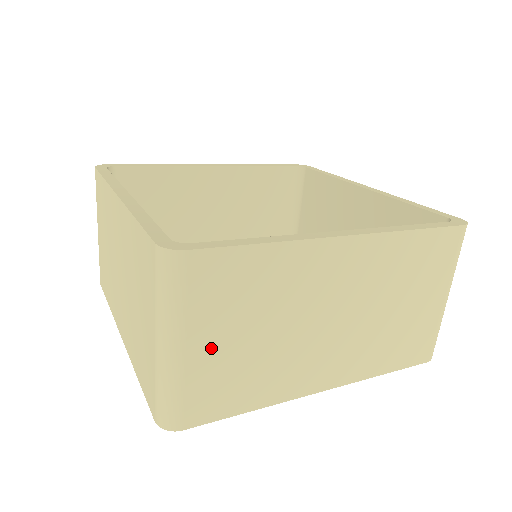
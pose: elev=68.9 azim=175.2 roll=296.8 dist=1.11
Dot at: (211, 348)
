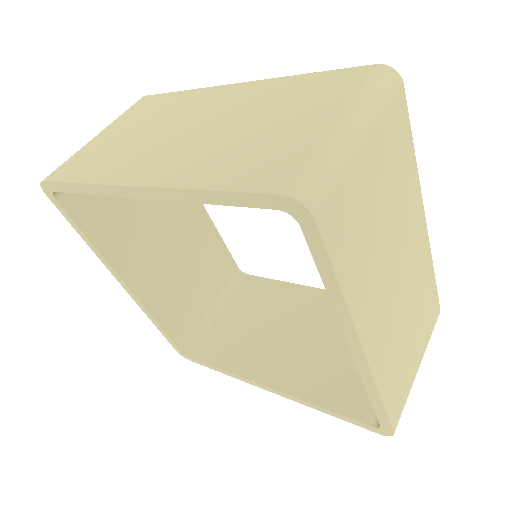
Dot at: (368, 172)
